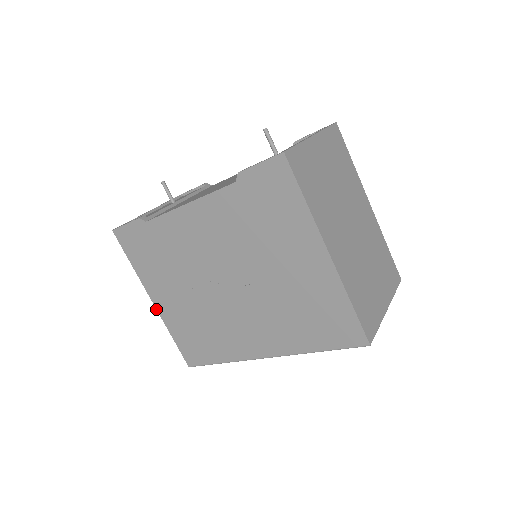
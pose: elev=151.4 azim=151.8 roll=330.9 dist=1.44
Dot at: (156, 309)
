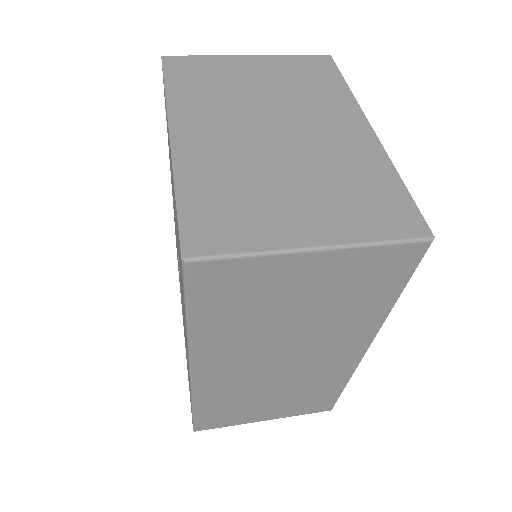
Dot at: occluded
